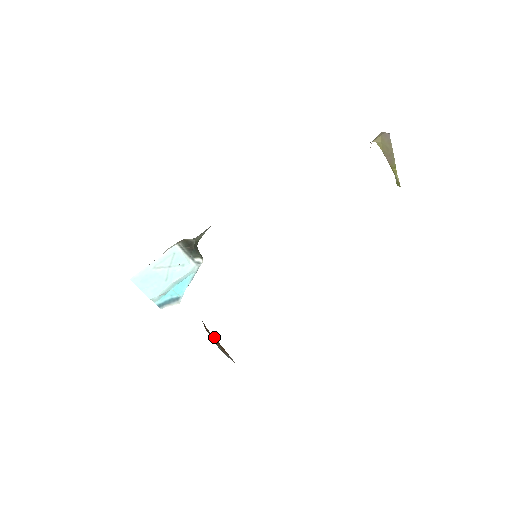
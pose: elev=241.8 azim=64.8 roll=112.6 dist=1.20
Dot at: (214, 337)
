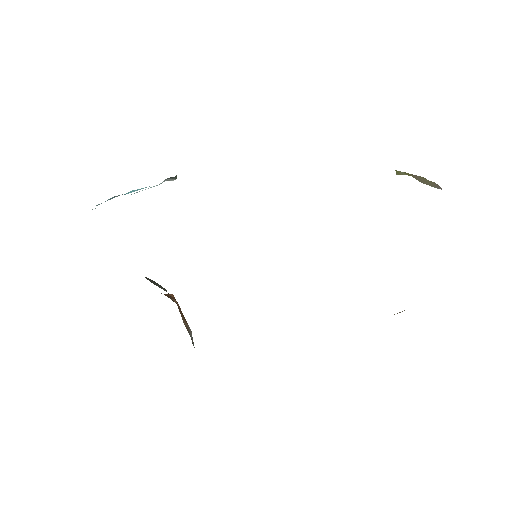
Dot at: occluded
